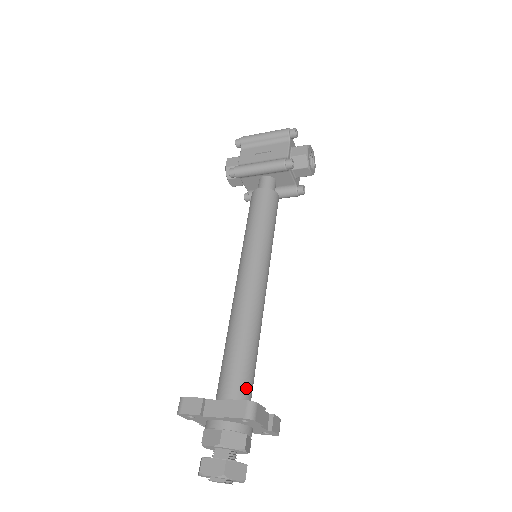
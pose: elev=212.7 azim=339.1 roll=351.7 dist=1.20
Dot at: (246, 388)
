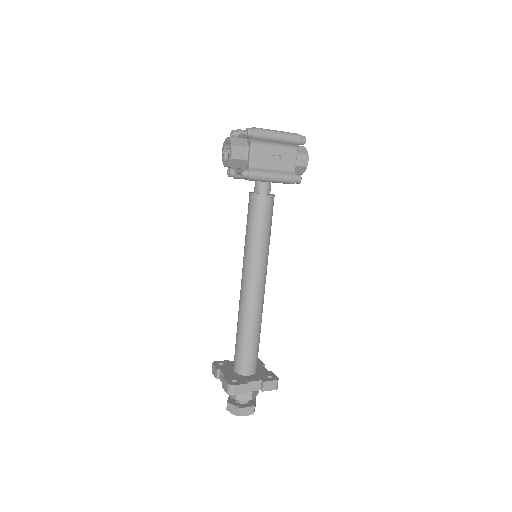
Dot at: occluded
